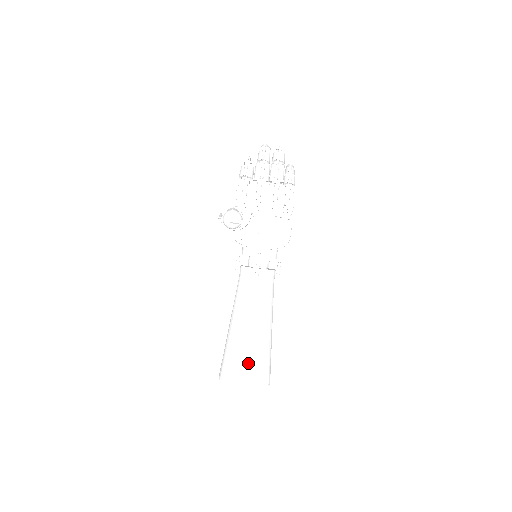
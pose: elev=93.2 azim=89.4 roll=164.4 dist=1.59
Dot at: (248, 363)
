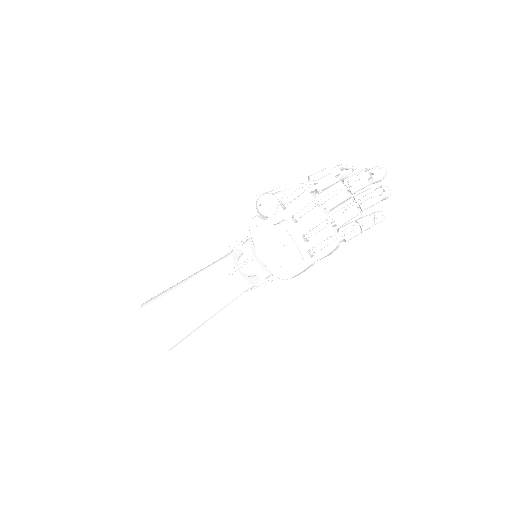
Dot at: (161, 321)
